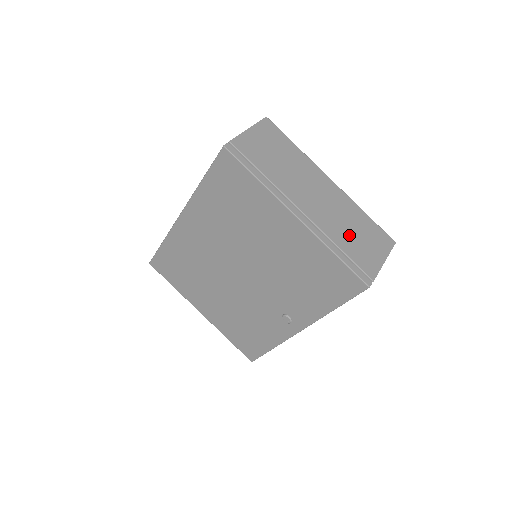
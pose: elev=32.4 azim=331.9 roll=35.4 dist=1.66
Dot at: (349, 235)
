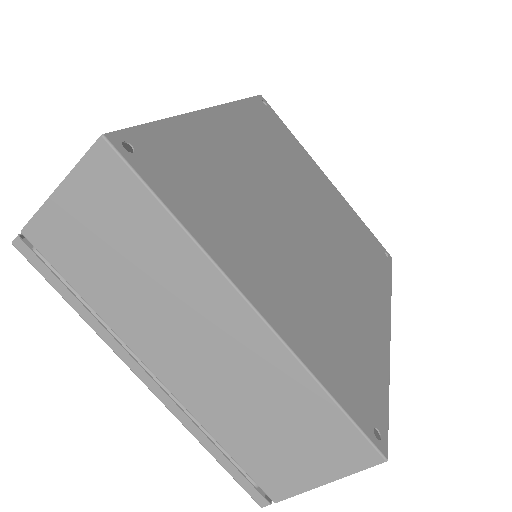
Dot at: (252, 428)
